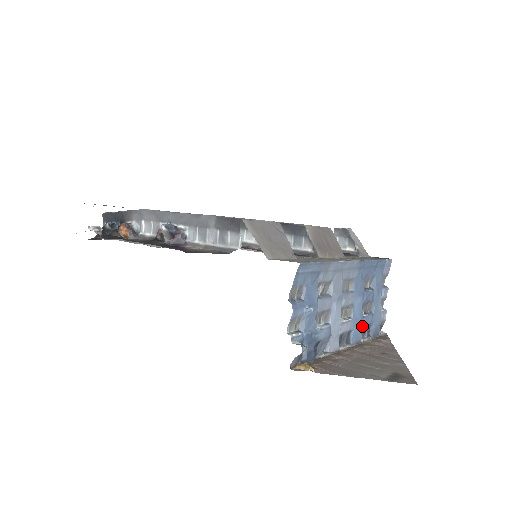
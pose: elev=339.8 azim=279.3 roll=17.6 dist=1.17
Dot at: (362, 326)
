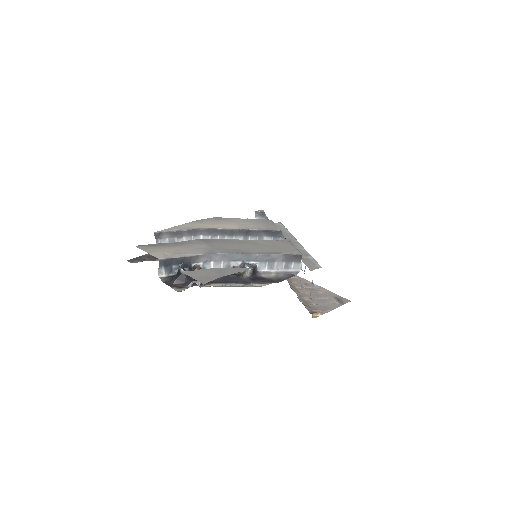
Dot at: occluded
